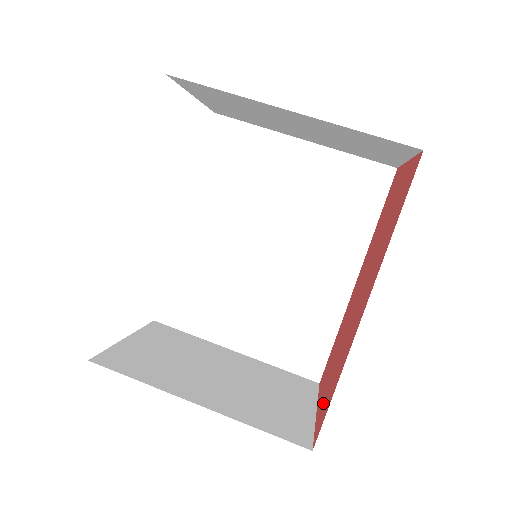
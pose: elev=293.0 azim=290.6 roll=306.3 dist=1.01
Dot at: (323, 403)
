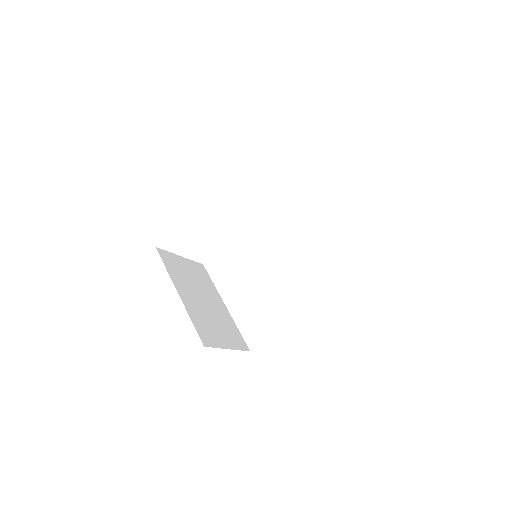
Dot at: occluded
